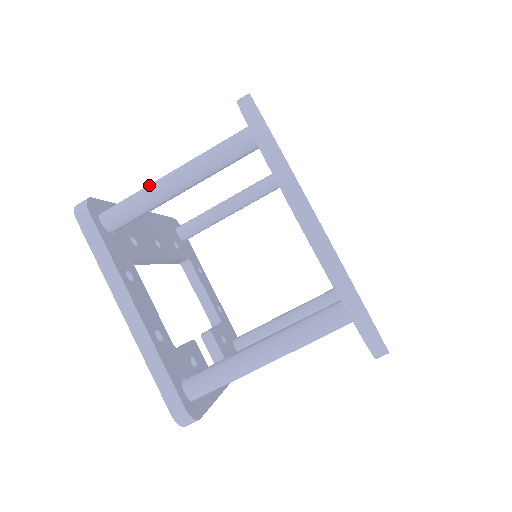
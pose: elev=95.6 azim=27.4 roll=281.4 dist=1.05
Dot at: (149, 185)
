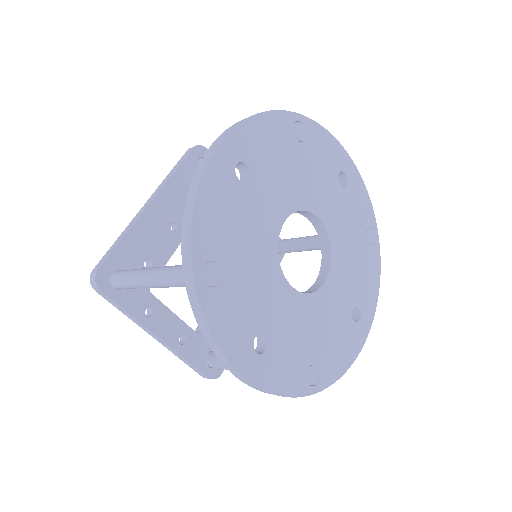
Dot at: (134, 278)
